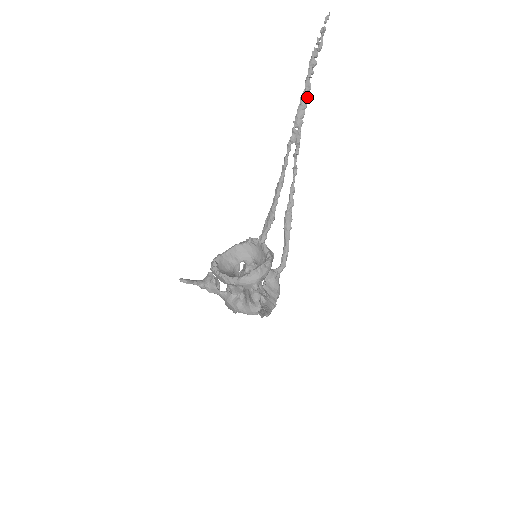
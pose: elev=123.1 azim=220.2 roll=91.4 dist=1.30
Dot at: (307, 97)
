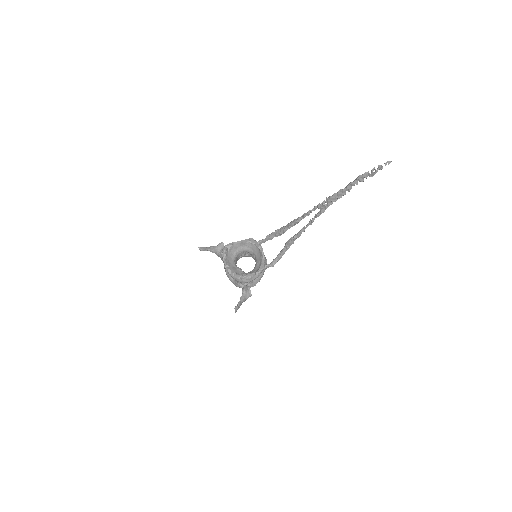
Dot at: (344, 194)
